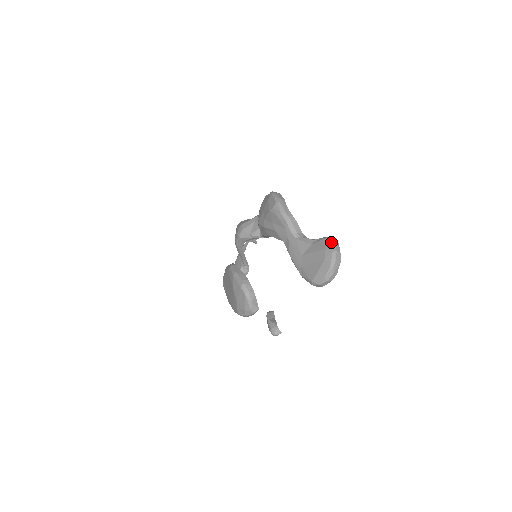
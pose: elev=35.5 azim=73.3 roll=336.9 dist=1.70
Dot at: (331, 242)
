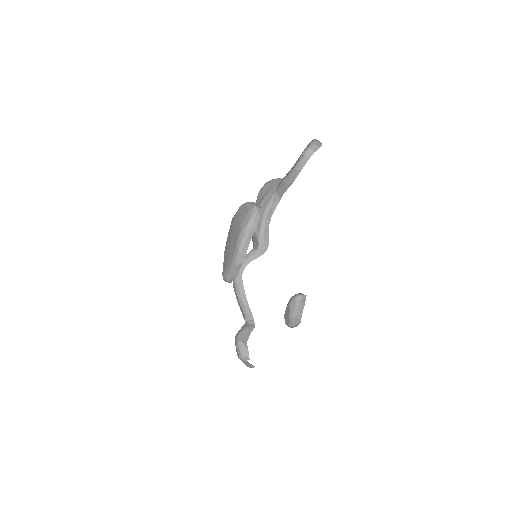
Dot at: occluded
